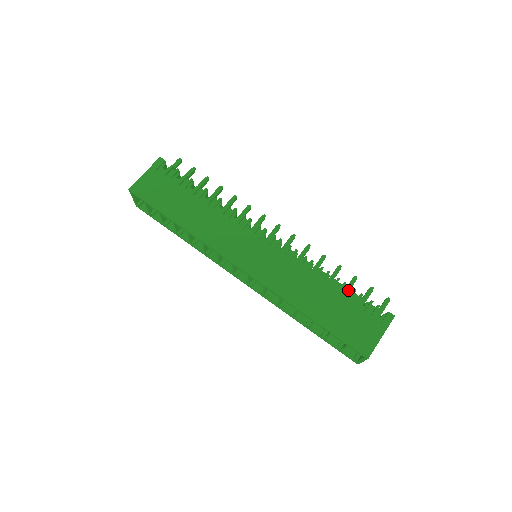
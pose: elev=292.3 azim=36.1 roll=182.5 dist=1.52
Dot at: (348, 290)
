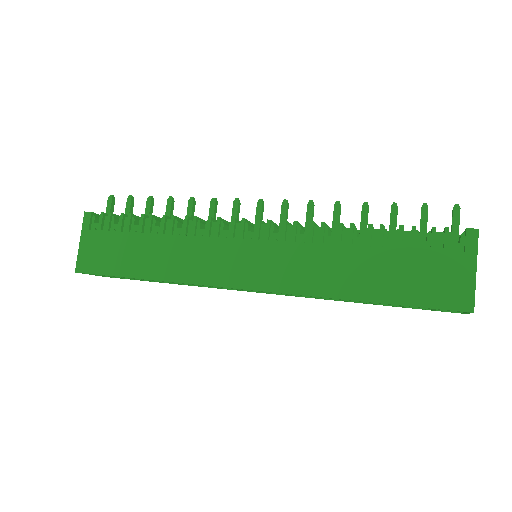
Dot at: (394, 229)
